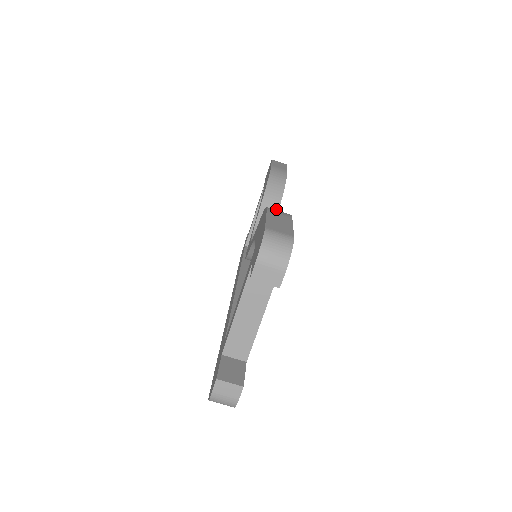
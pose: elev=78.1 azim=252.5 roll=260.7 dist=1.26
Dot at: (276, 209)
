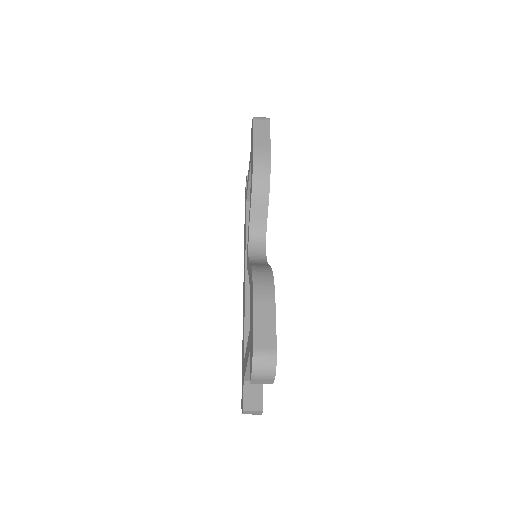
Dot at: (266, 207)
